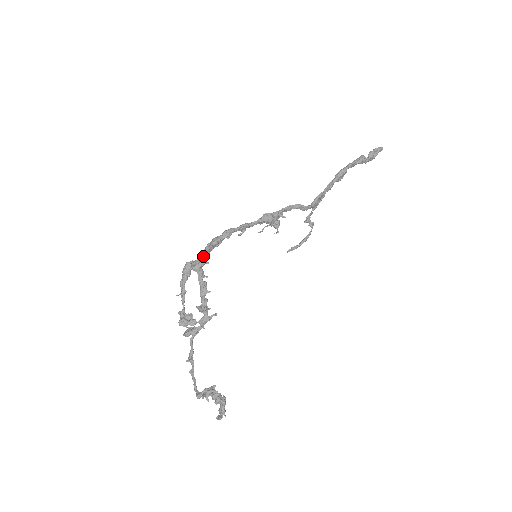
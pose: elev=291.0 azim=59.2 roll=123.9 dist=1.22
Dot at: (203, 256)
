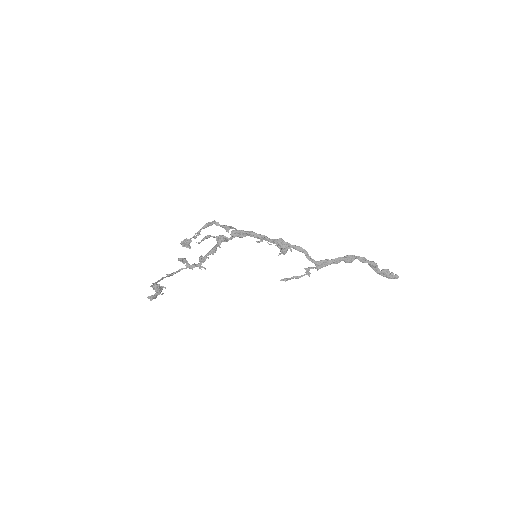
Dot at: (226, 226)
